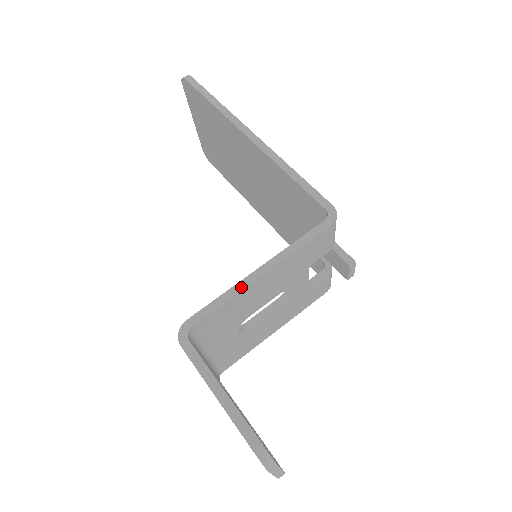
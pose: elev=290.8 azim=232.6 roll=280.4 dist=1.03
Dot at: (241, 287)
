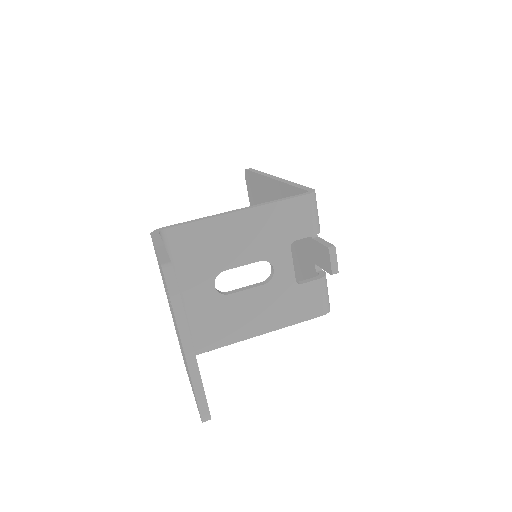
Dot at: (217, 215)
